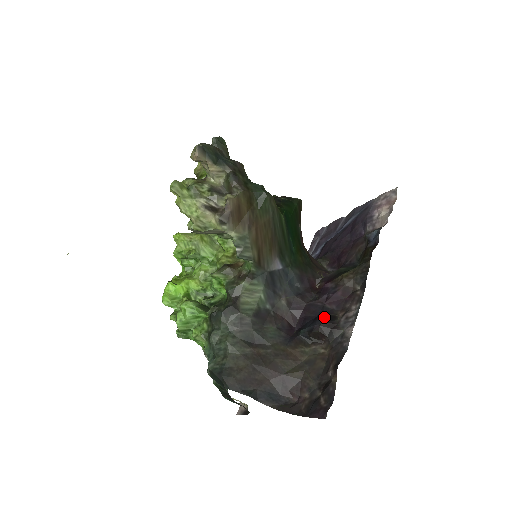
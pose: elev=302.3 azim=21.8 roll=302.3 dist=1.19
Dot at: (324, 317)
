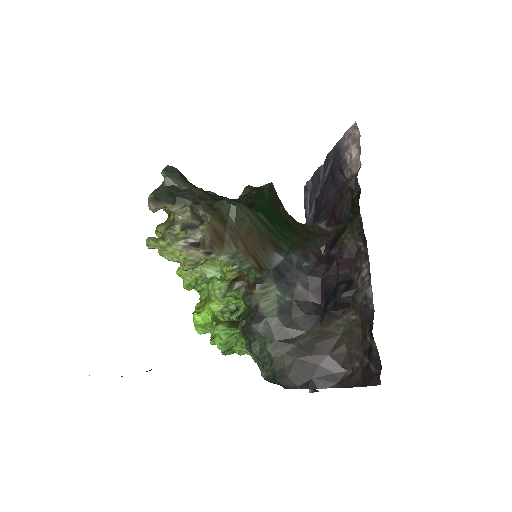
Dot at: (342, 286)
